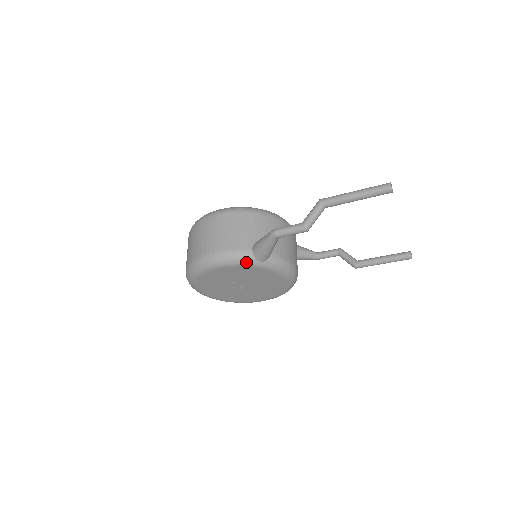
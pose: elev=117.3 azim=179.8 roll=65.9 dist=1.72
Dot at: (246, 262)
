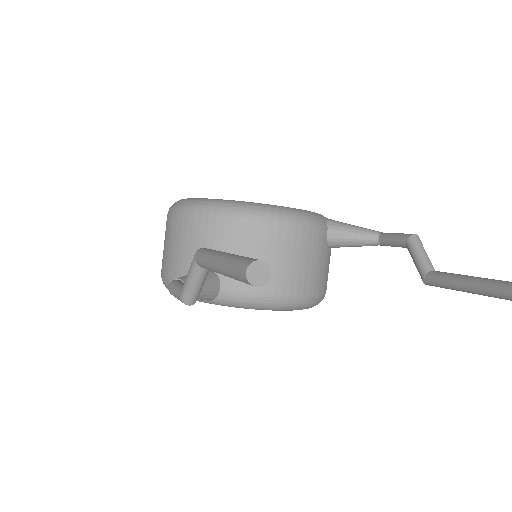
Dot at: occluded
